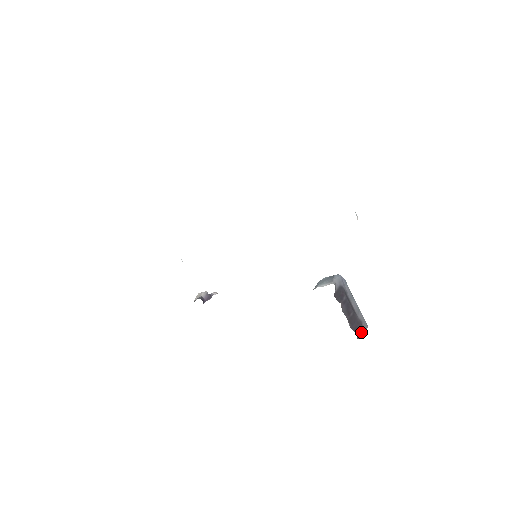
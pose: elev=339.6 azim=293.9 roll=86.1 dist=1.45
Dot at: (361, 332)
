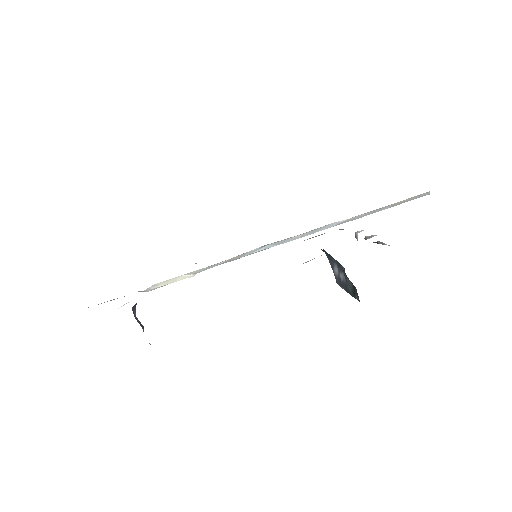
Dot at: occluded
